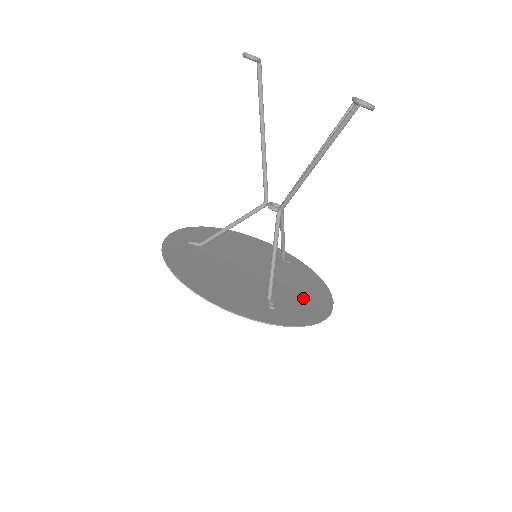
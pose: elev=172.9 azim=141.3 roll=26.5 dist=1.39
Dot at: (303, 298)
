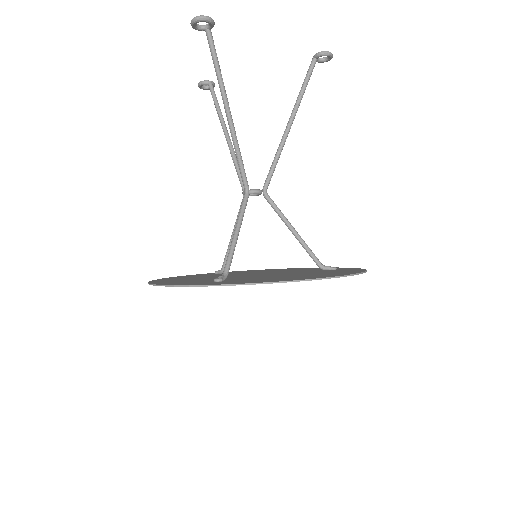
Dot at: (289, 277)
